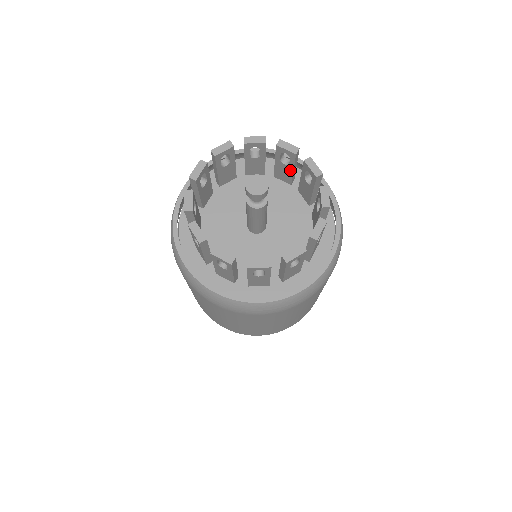
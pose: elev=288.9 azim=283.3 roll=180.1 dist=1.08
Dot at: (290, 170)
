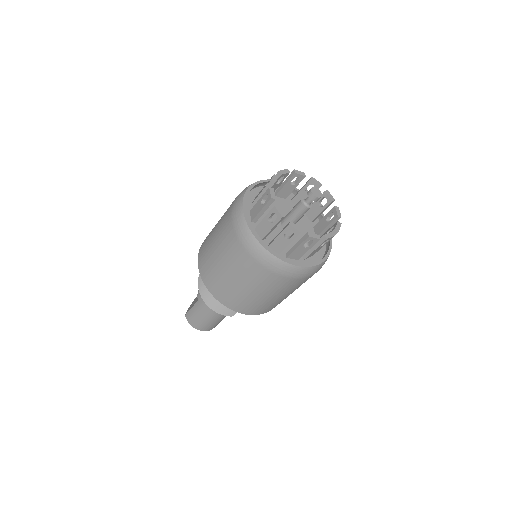
Dot at: (320, 211)
